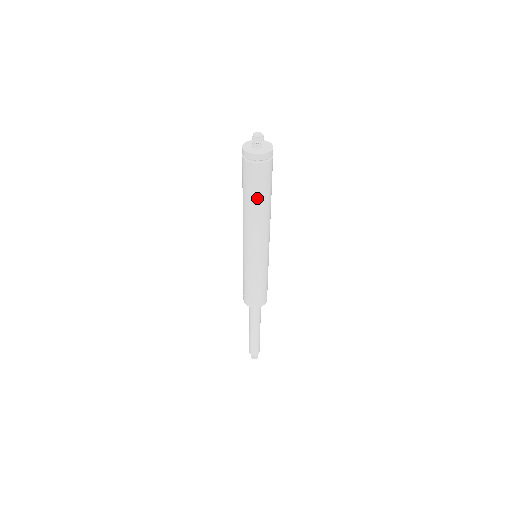
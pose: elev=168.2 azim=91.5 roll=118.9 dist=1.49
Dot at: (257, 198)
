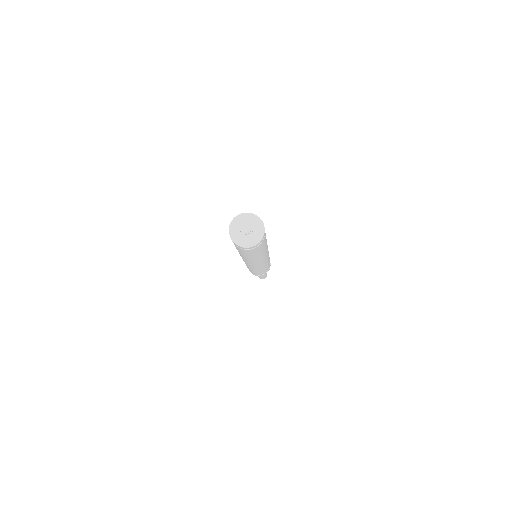
Dot at: (247, 256)
